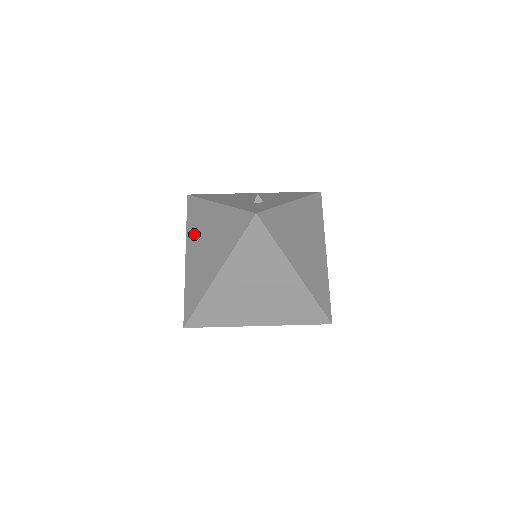
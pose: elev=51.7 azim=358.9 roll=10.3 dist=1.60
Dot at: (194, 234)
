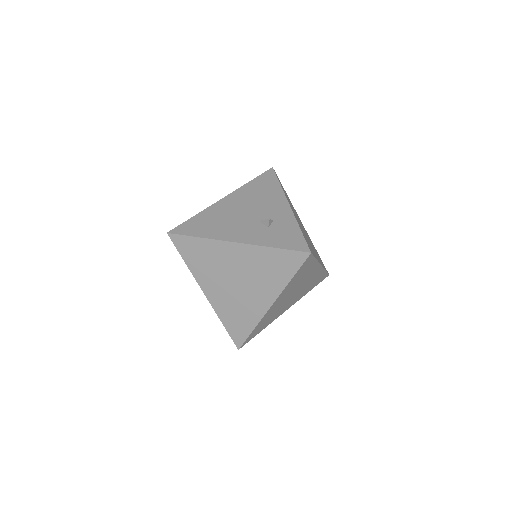
Dot at: (208, 272)
